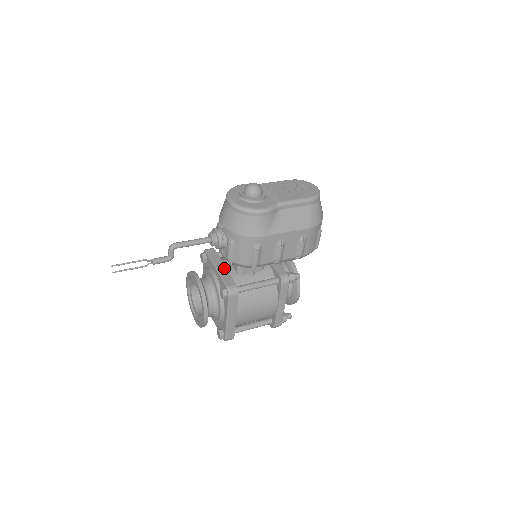
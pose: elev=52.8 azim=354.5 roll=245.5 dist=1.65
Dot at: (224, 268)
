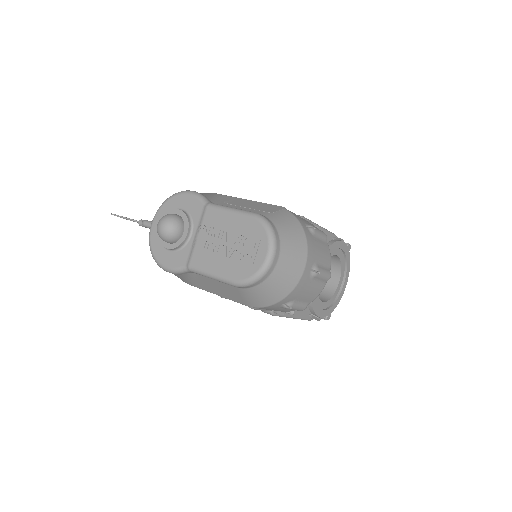
Dot at: occluded
